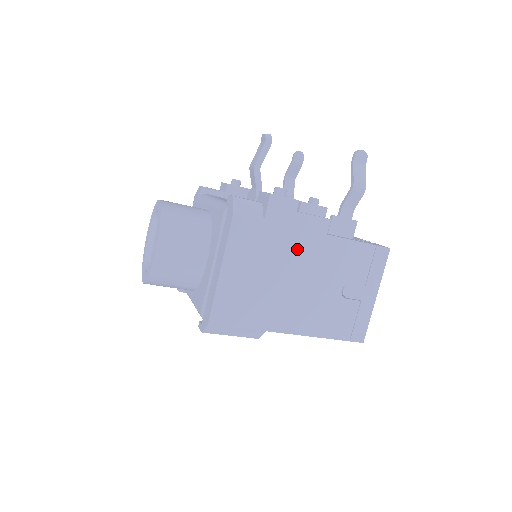
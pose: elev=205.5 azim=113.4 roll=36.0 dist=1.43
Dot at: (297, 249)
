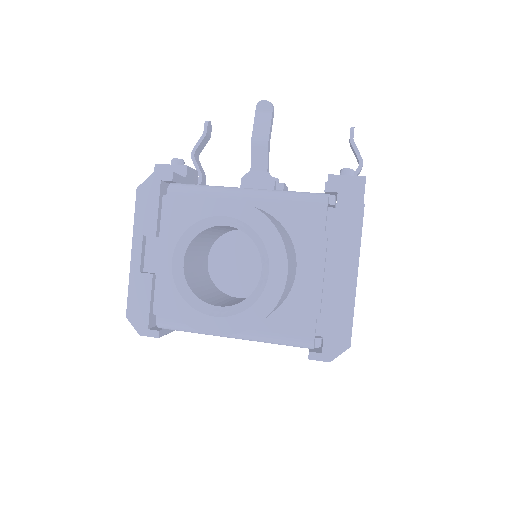
Dot at: occluded
